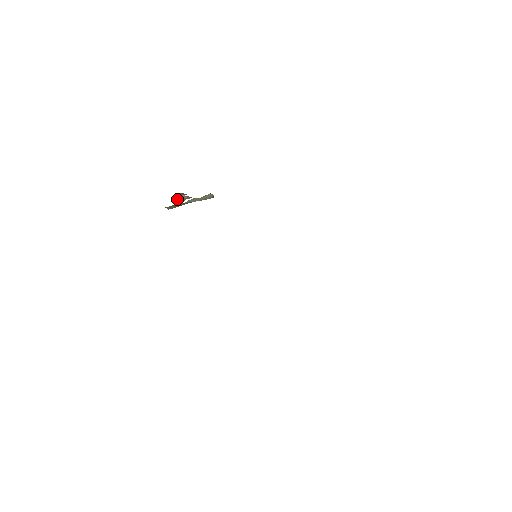
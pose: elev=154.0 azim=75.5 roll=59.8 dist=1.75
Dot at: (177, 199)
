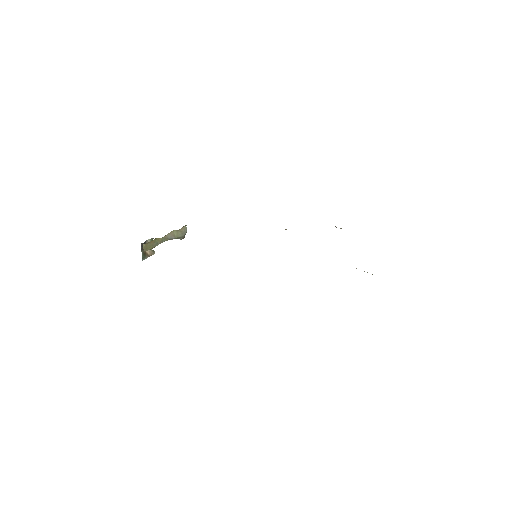
Dot at: (142, 253)
